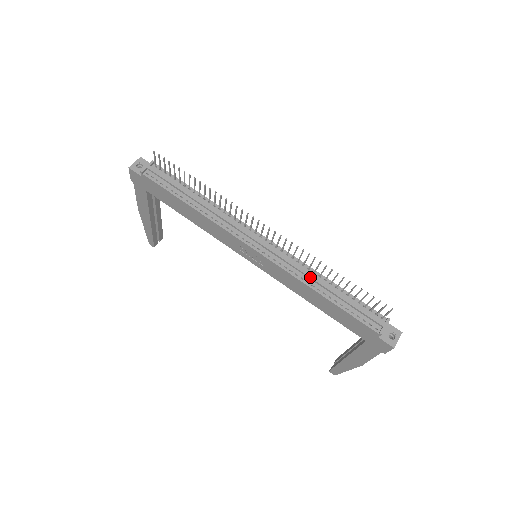
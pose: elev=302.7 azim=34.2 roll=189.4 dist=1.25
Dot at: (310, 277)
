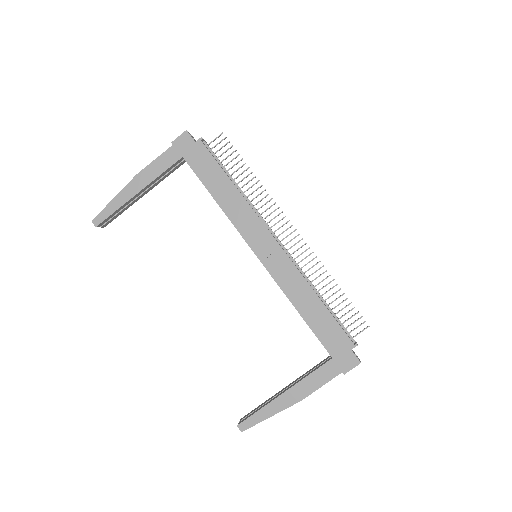
Dot at: (311, 282)
